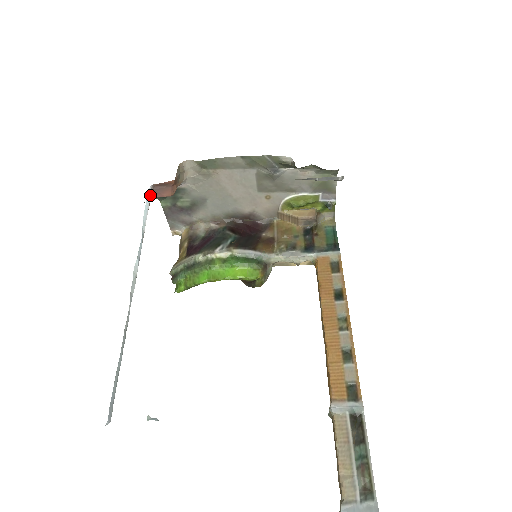
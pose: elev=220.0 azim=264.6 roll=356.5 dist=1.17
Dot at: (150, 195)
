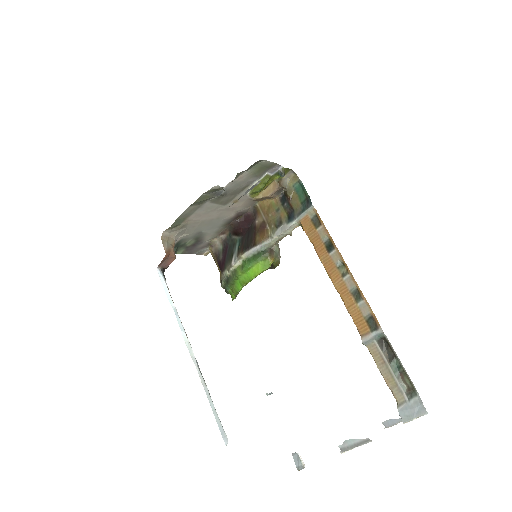
Dot at: (161, 274)
